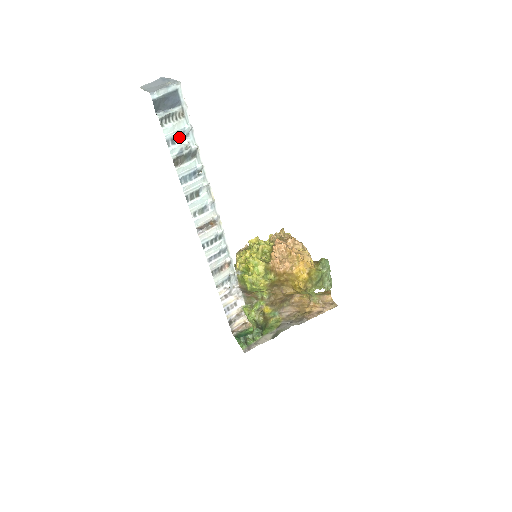
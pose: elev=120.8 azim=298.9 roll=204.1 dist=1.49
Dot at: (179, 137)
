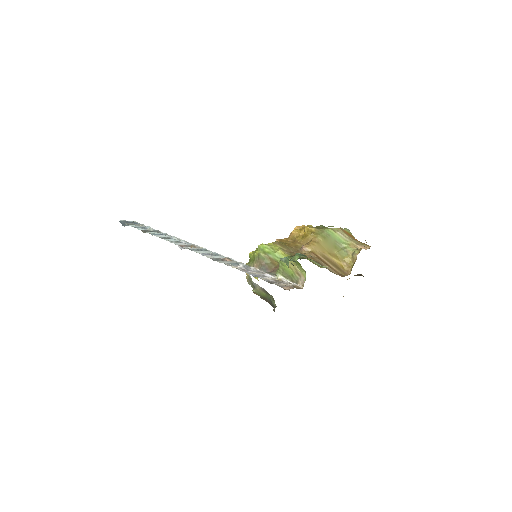
Dot at: (143, 228)
